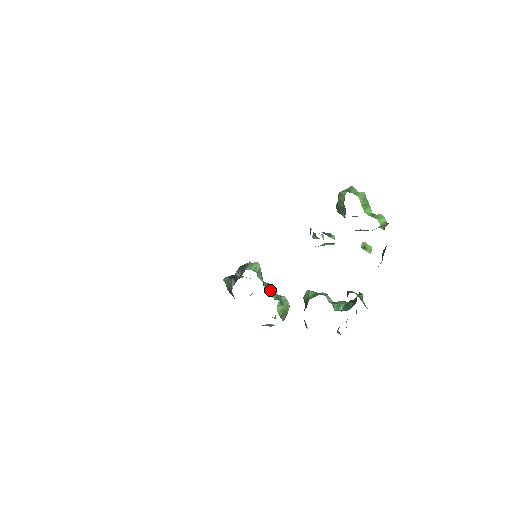
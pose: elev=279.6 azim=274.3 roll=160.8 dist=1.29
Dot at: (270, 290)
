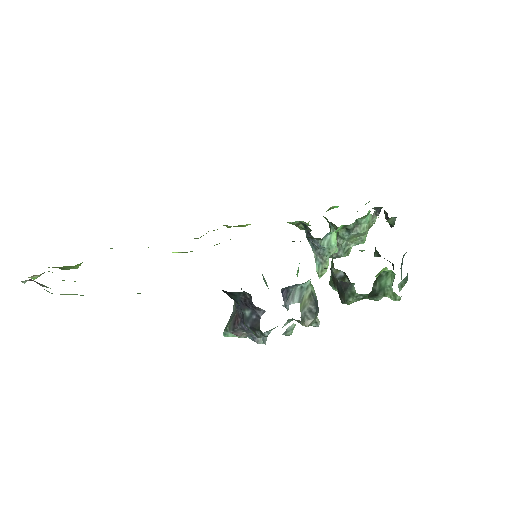
Dot at: occluded
